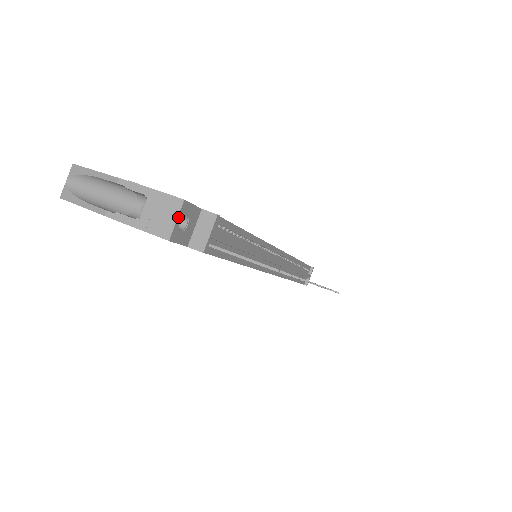
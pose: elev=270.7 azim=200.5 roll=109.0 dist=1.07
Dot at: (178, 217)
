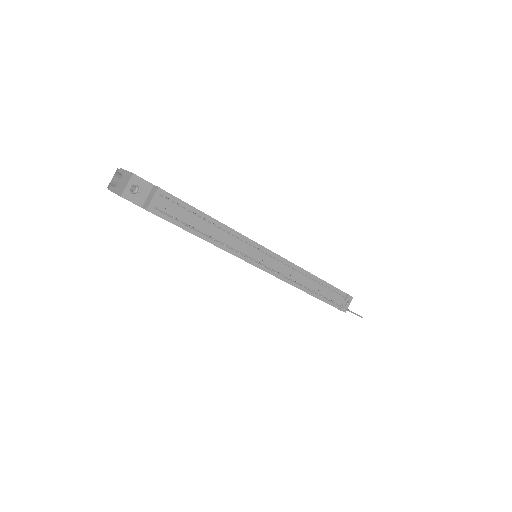
Dot at: (128, 183)
